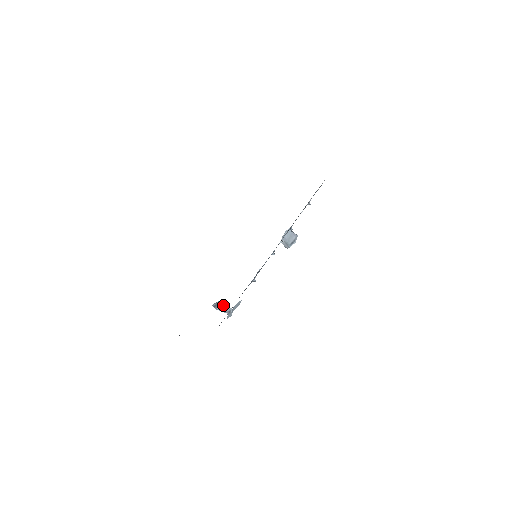
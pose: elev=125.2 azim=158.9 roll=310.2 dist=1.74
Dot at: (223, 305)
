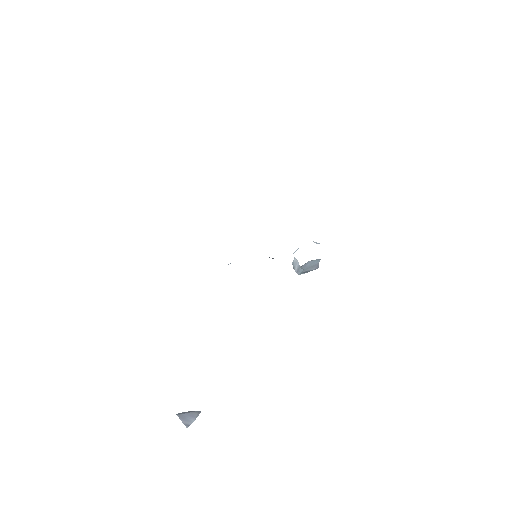
Dot at: (191, 415)
